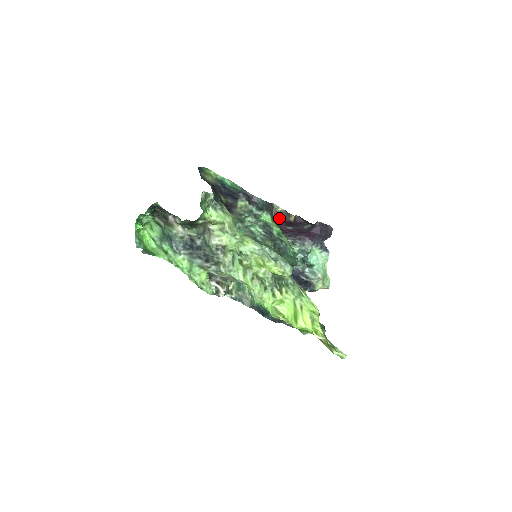
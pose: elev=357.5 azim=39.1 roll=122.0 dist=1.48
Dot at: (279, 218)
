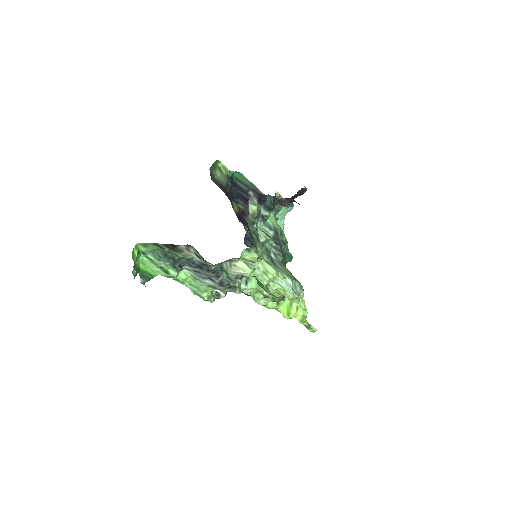
Dot at: (275, 202)
